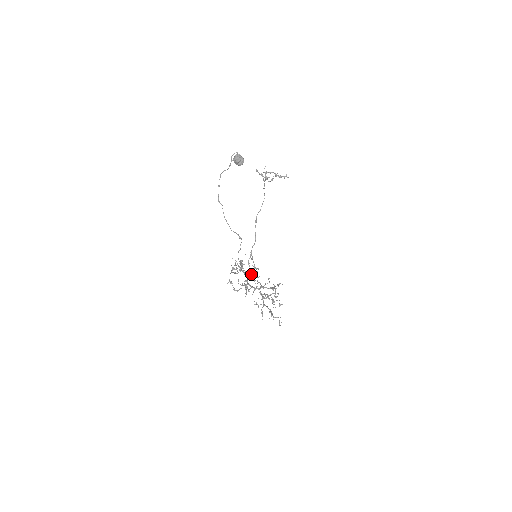
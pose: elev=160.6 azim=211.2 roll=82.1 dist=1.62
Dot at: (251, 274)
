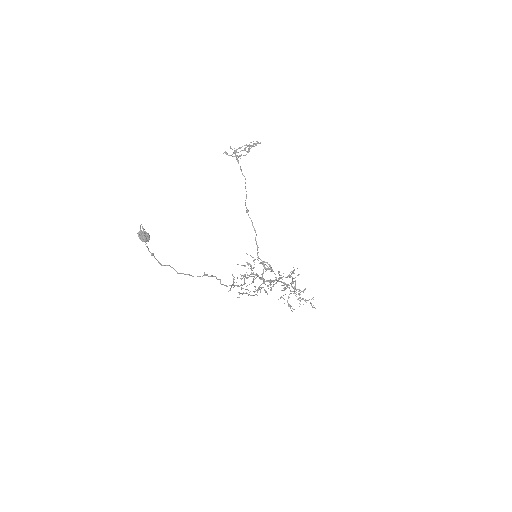
Dot at: (265, 268)
